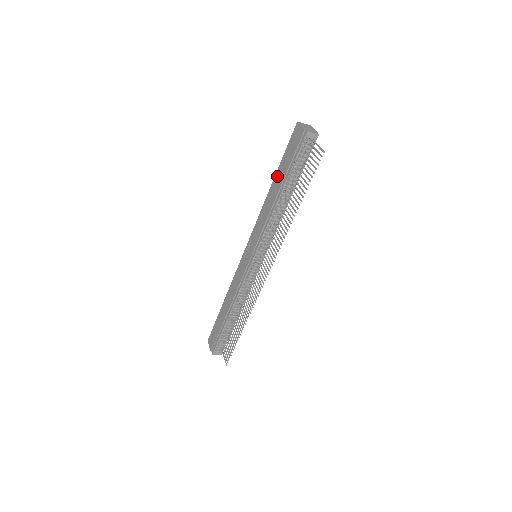
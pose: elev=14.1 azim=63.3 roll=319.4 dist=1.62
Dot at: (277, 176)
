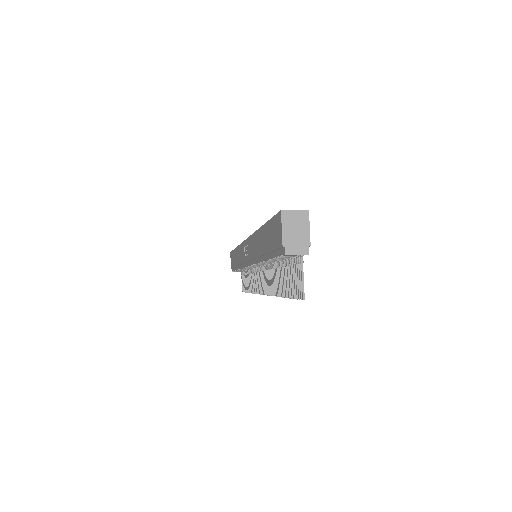
Dot at: (263, 232)
